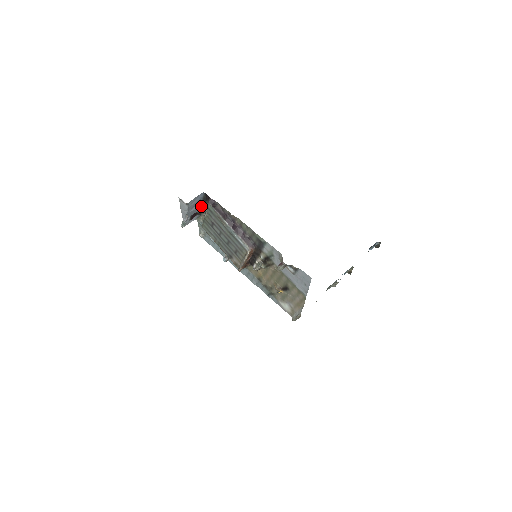
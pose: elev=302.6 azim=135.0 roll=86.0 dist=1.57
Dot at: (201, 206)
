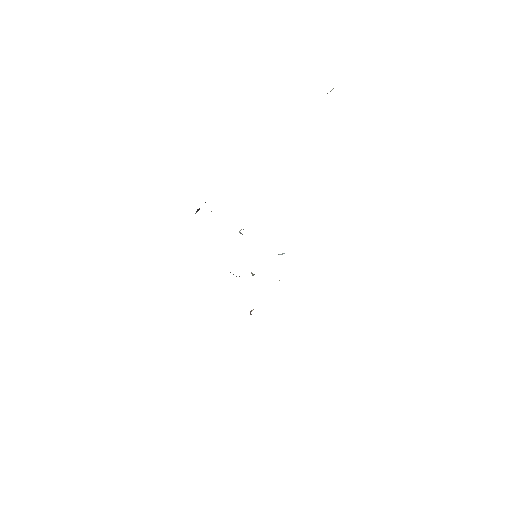
Dot at: occluded
